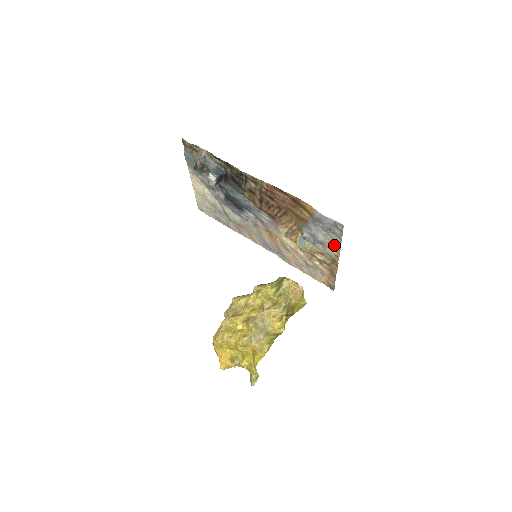
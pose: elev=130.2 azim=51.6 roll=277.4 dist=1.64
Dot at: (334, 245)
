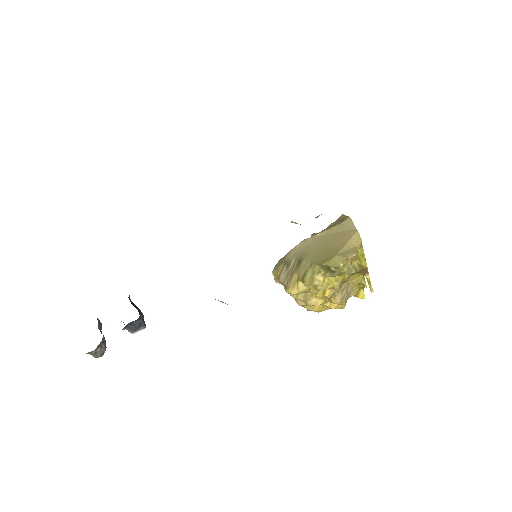
Dot at: occluded
